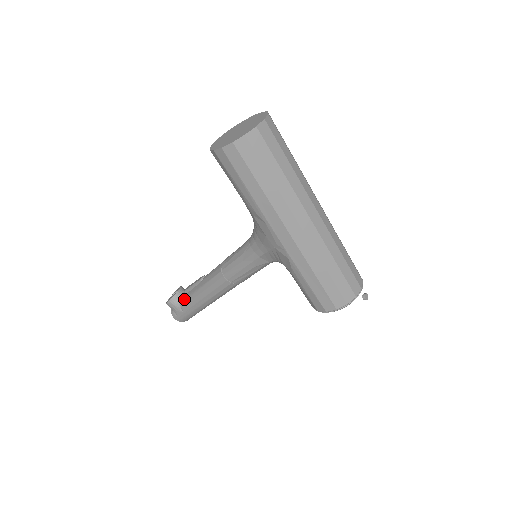
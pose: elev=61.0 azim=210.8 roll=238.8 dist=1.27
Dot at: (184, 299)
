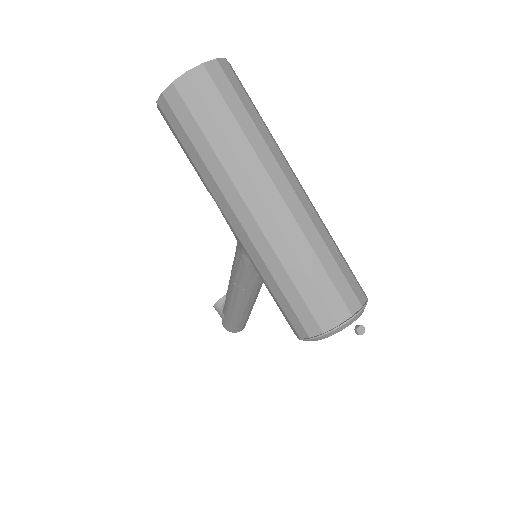
Dot at: occluded
